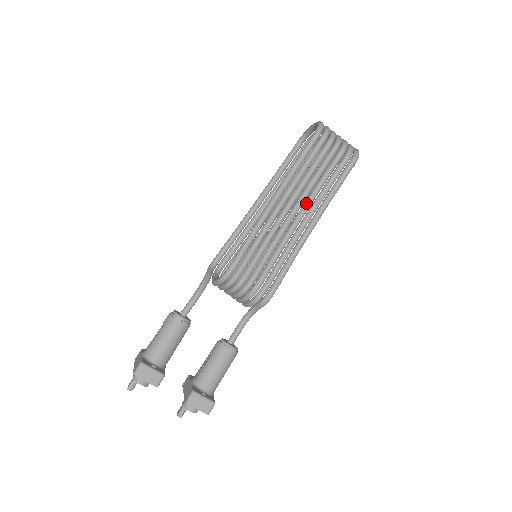
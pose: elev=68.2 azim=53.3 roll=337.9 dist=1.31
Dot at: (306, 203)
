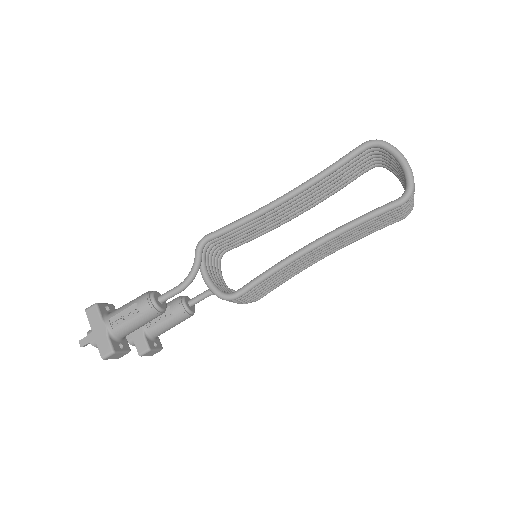
Dot at: (337, 245)
